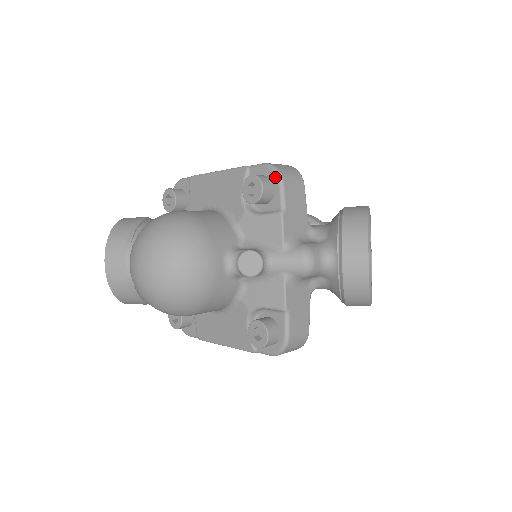
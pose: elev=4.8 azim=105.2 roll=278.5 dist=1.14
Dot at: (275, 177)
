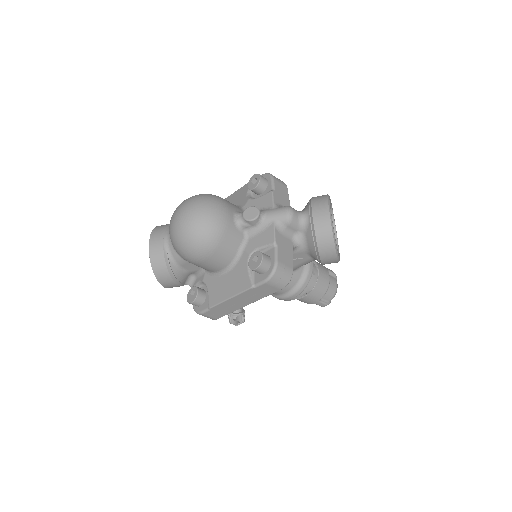
Dot at: (268, 176)
